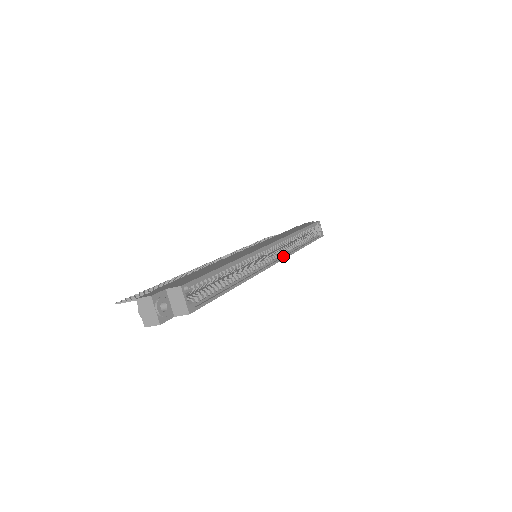
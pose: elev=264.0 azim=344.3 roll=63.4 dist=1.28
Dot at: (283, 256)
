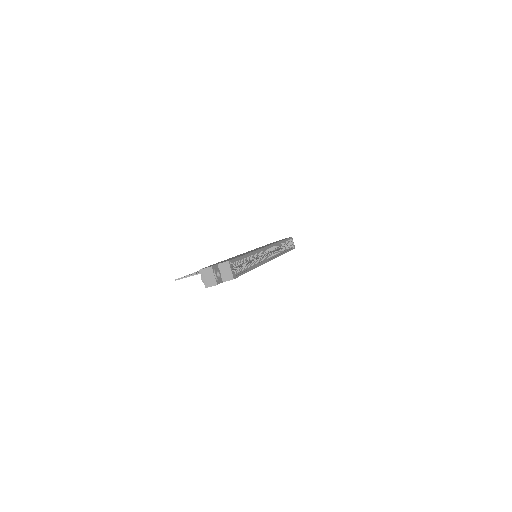
Dot at: (274, 256)
